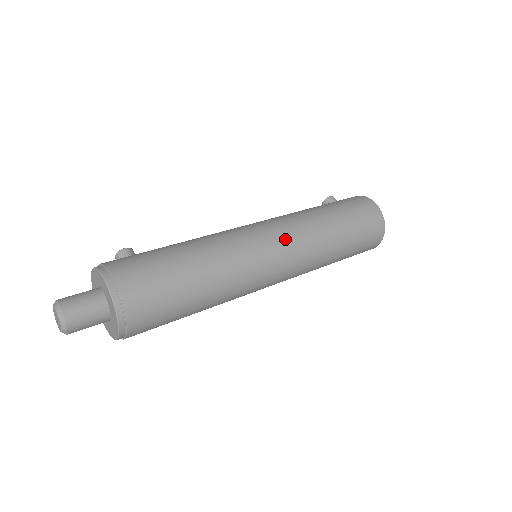
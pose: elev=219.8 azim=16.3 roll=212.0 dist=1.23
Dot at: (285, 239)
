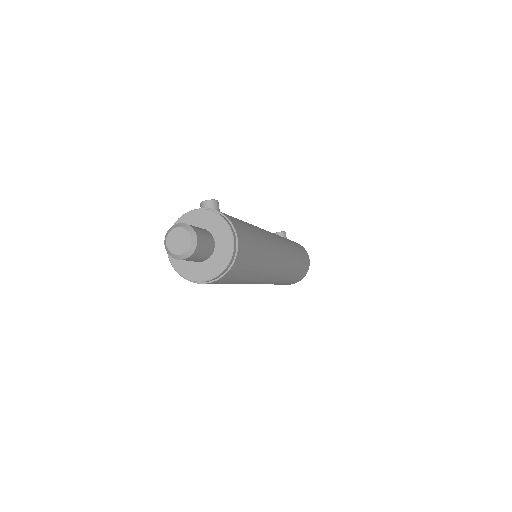
Dot at: (287, 261)
